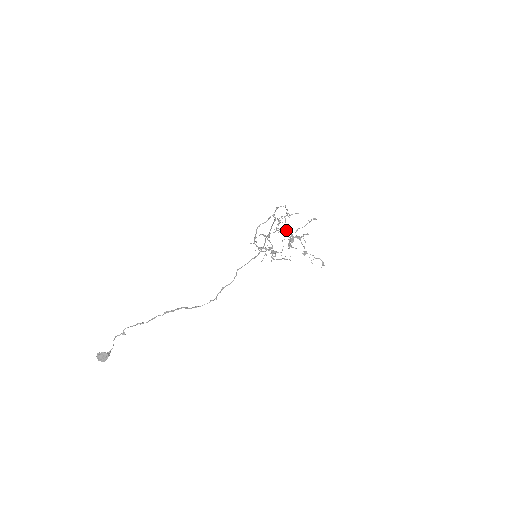
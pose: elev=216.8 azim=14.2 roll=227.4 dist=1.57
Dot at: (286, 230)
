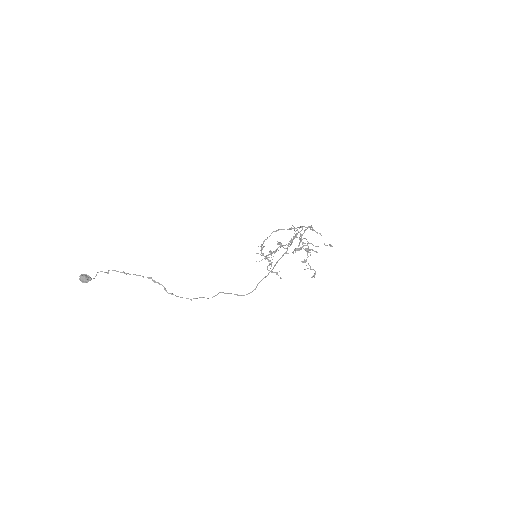
Dot at: occluded
